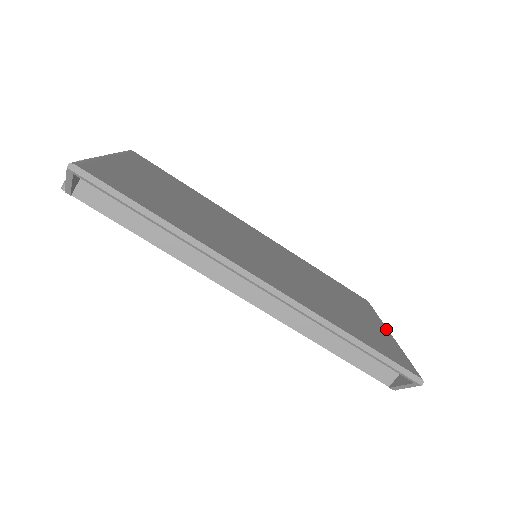
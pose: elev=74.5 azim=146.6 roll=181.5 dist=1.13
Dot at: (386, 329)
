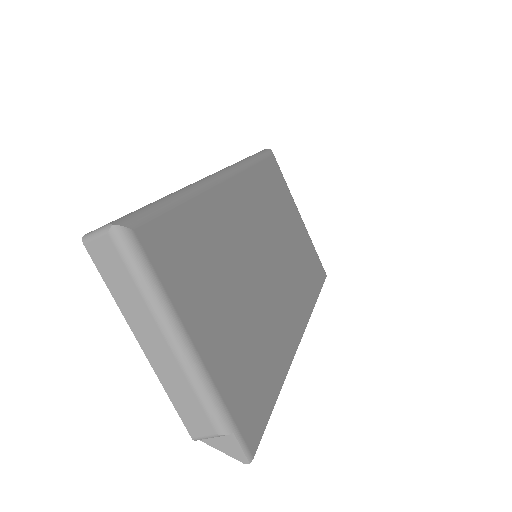
Dot at: (299, 214)
